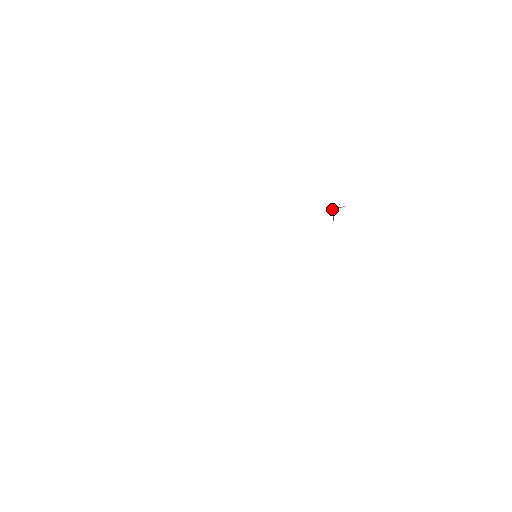
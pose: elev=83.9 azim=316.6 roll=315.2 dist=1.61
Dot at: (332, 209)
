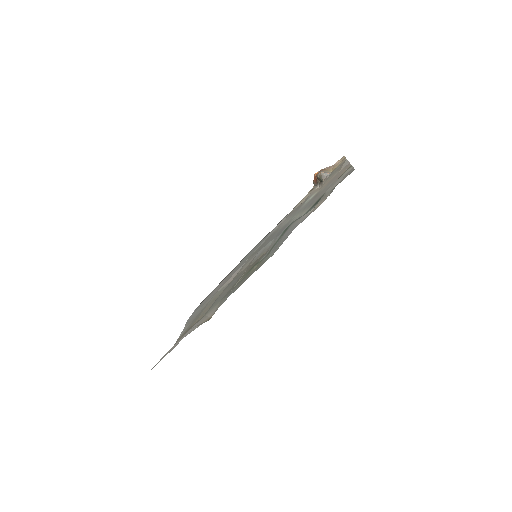
Dot at: (318, 174)
